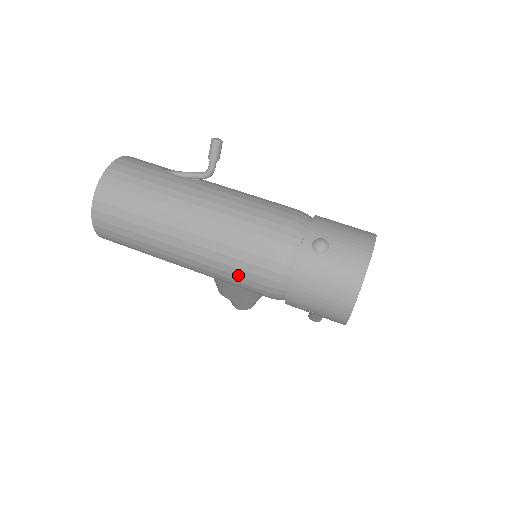
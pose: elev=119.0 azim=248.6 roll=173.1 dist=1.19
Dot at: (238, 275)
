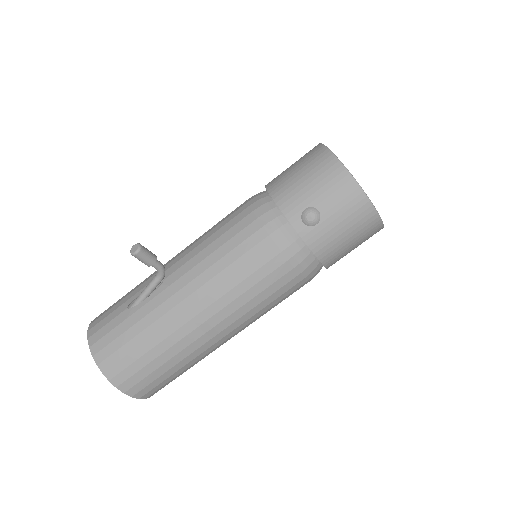
Dot at: (280, 300)
